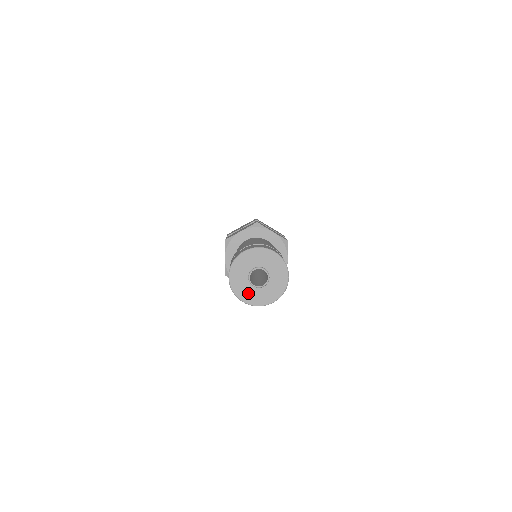
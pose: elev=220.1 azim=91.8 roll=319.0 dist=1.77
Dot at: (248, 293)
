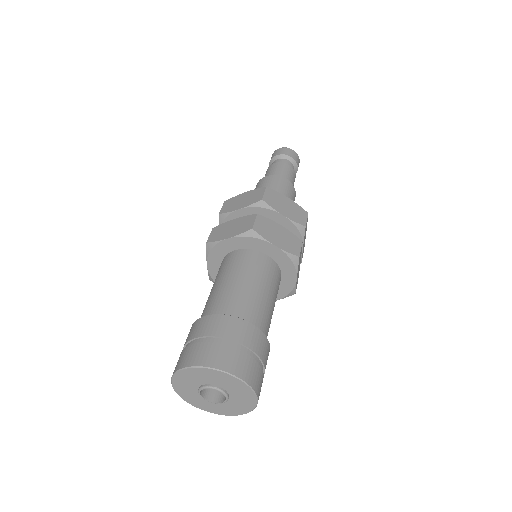
Dot at: (186, 387)
